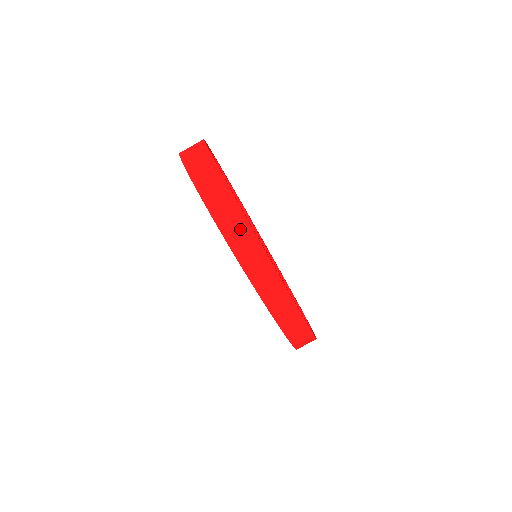
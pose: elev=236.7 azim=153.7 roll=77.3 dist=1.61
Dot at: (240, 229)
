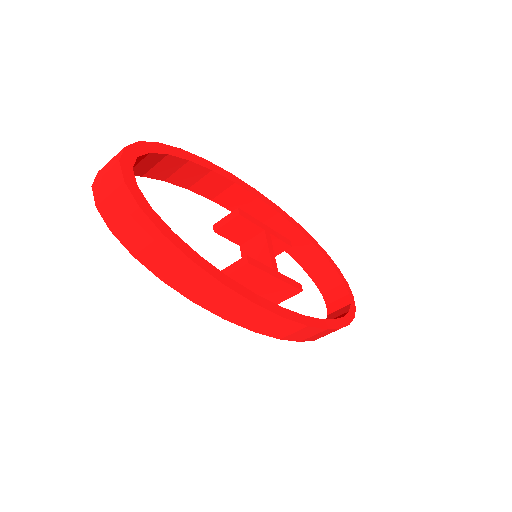
Dot at: (209, 289)
